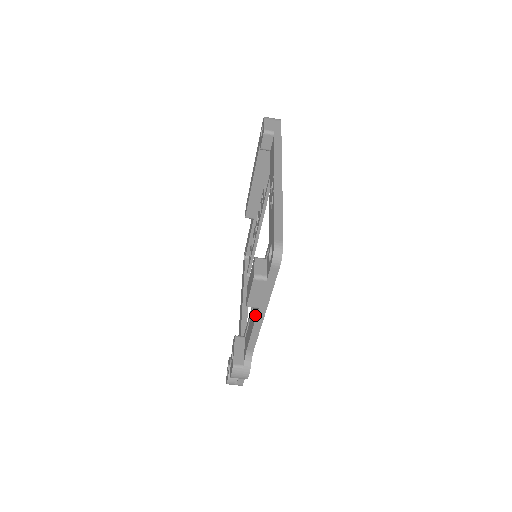
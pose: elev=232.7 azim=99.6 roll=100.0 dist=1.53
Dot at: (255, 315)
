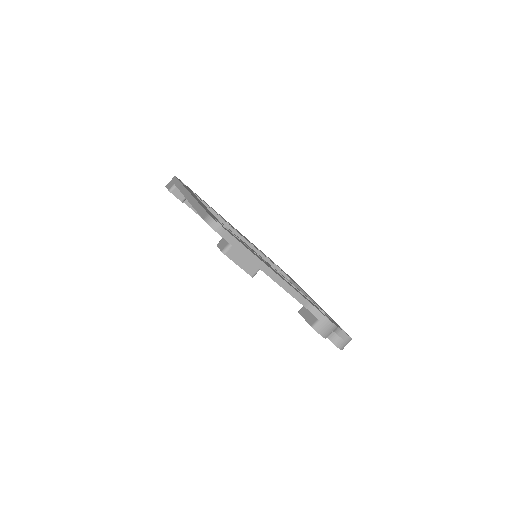
Dot at: occluded
